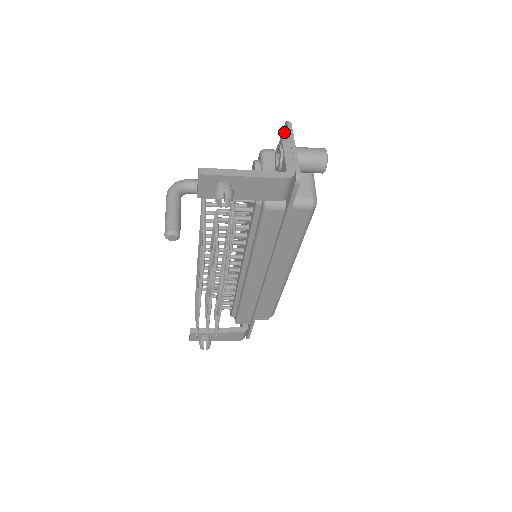
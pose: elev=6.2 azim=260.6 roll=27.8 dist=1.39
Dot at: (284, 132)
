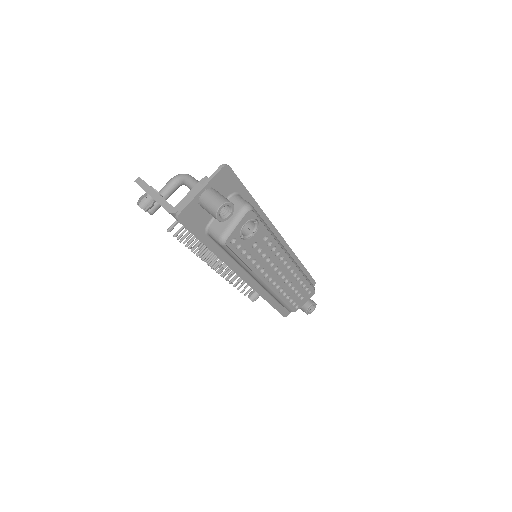
Dot at: (226, 171)
